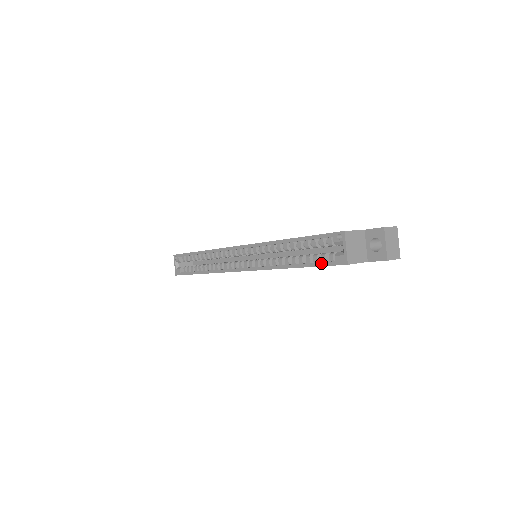
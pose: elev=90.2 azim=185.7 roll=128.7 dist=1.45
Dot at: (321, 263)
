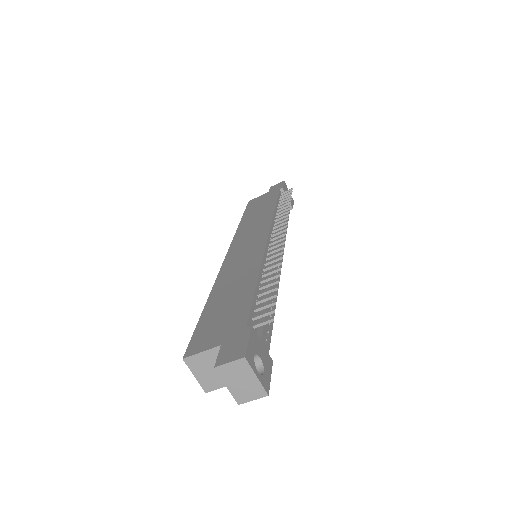
Dot at: occluded
